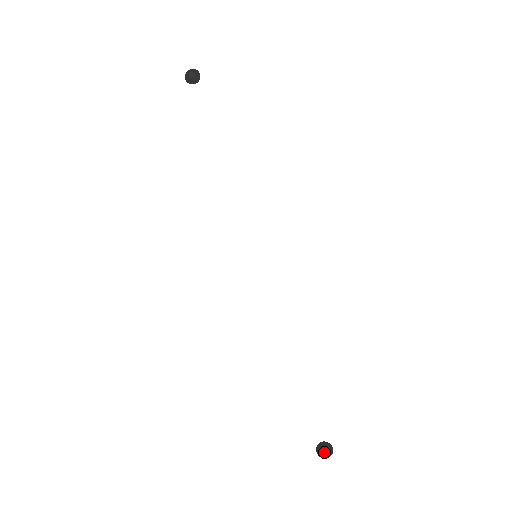
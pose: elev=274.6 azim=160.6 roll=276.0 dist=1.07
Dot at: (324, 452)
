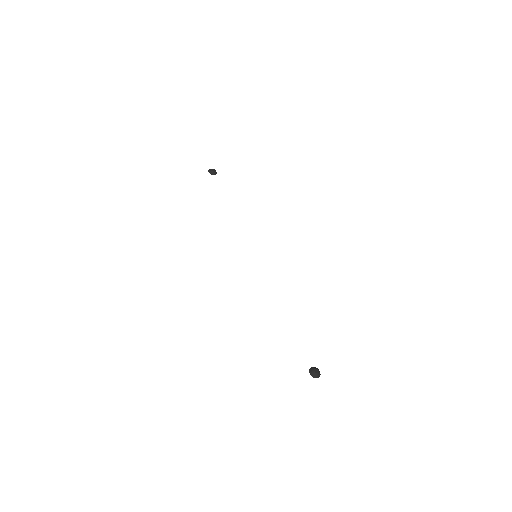
Dot at: (316, 371)
